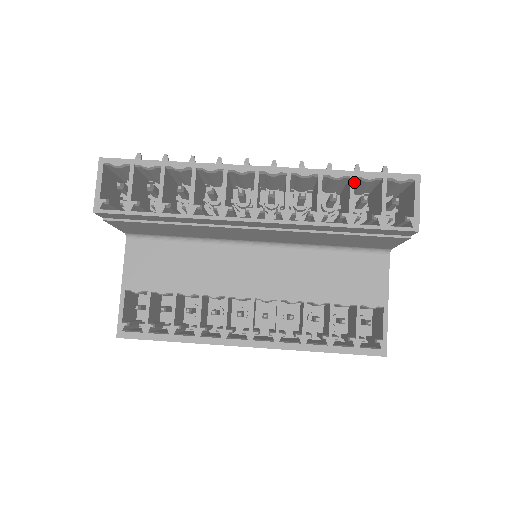
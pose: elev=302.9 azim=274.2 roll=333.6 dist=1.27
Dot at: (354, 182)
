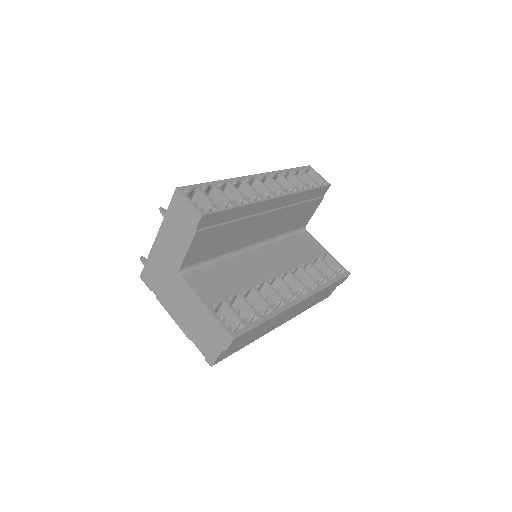
Dot at: (293, 173)
